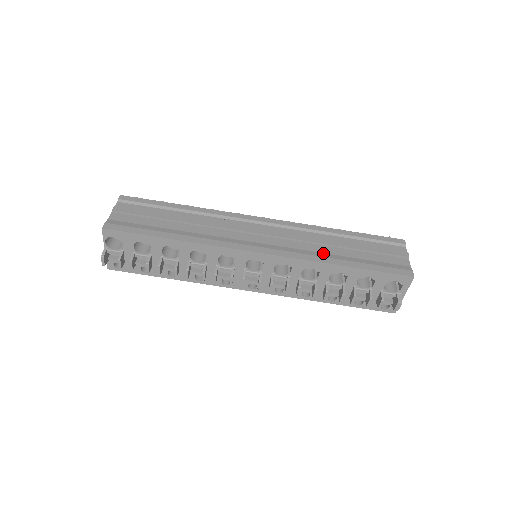
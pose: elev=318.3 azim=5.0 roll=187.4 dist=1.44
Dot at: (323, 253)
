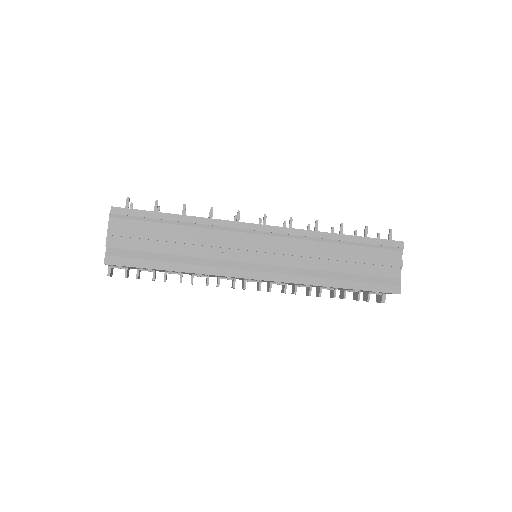
Dot at: (321, 271)
